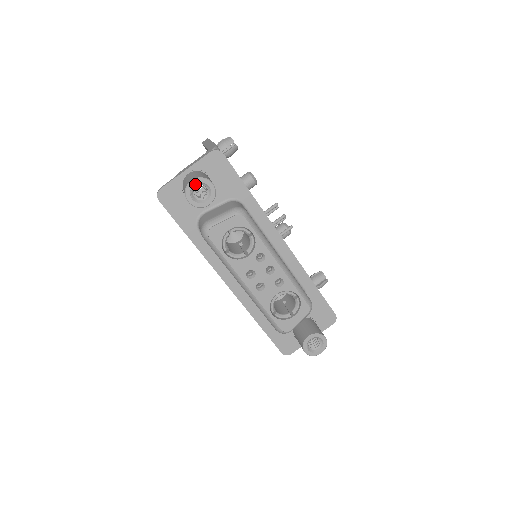
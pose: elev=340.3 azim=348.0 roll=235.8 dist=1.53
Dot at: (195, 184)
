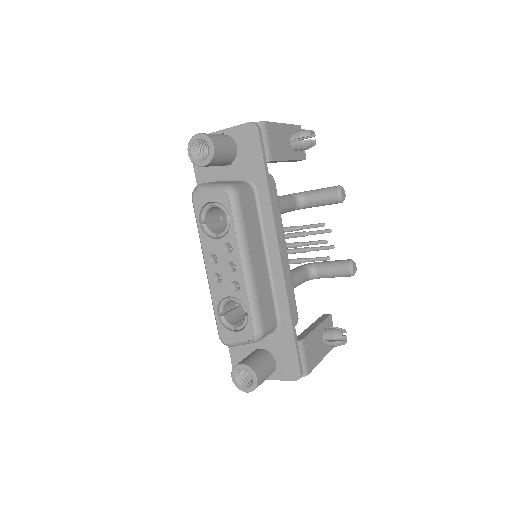
Dot at: (200, 139)
